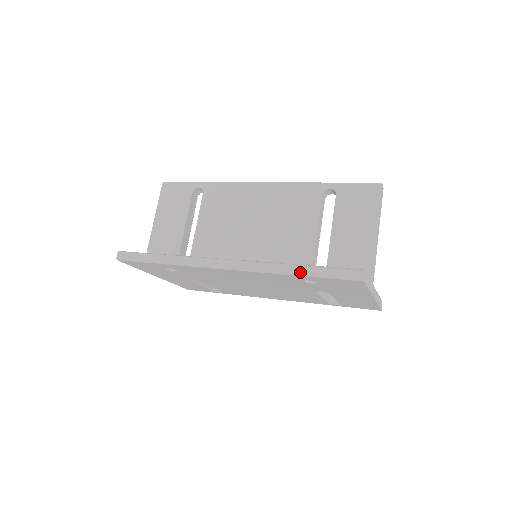
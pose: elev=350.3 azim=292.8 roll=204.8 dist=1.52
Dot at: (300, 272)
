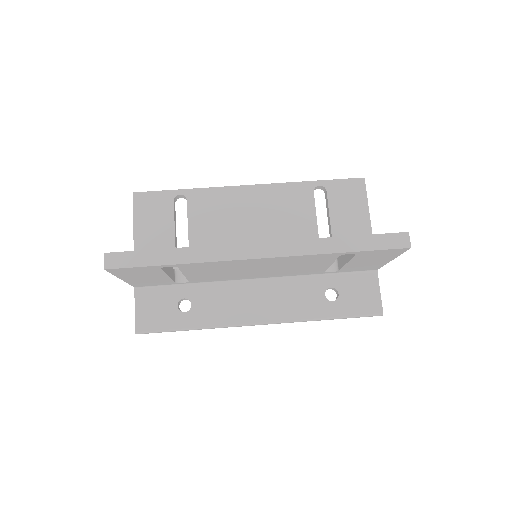
Dot at: occluded
